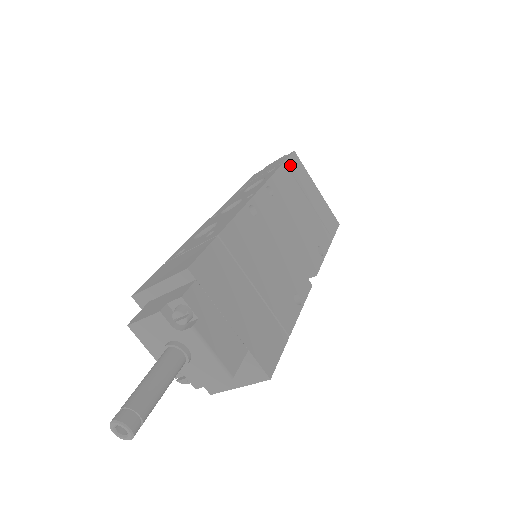
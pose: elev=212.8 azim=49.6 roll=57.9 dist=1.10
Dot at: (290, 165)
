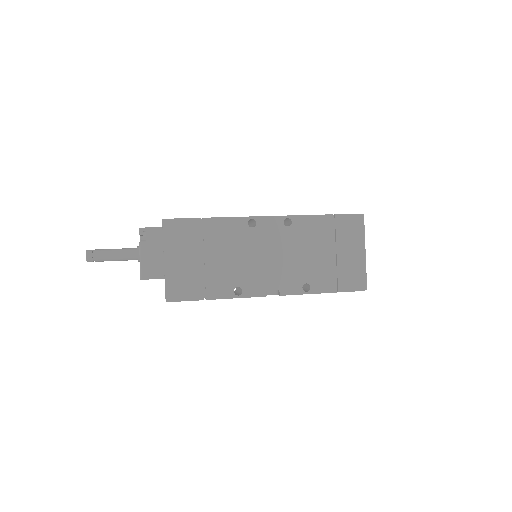
Dot at: (340, 220)
